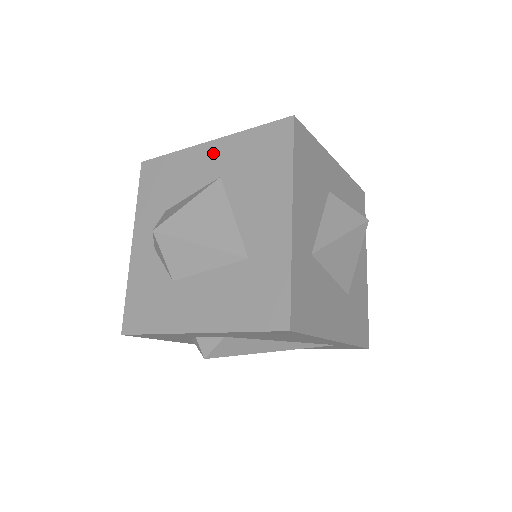
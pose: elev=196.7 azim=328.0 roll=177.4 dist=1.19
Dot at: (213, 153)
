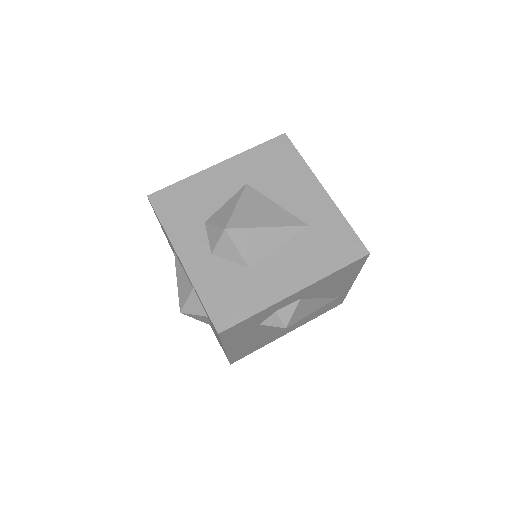
Dot at: (228, 170)
